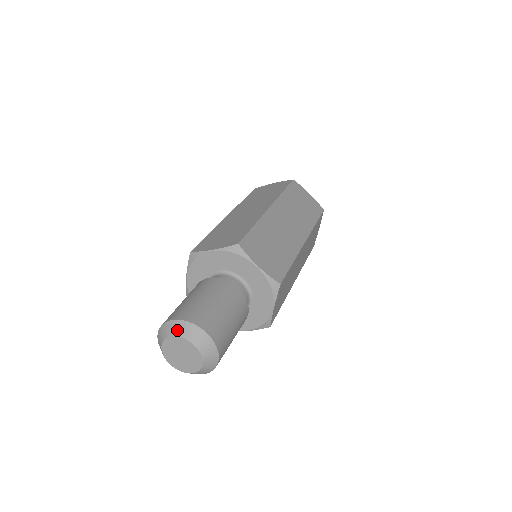
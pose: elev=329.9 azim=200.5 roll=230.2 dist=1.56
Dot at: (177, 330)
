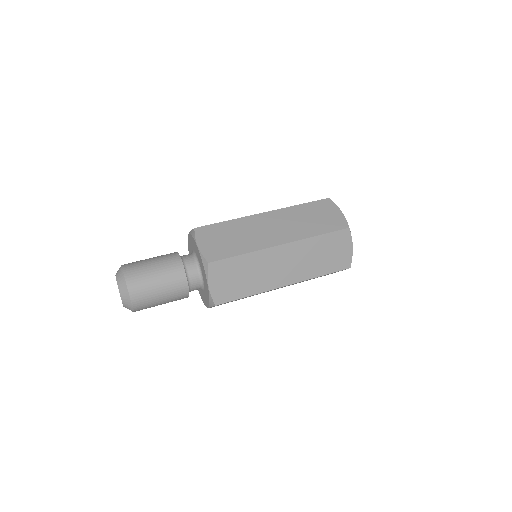
Dot at: occluded
